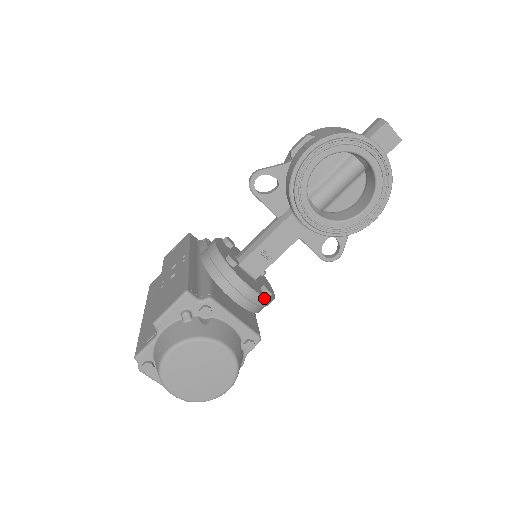
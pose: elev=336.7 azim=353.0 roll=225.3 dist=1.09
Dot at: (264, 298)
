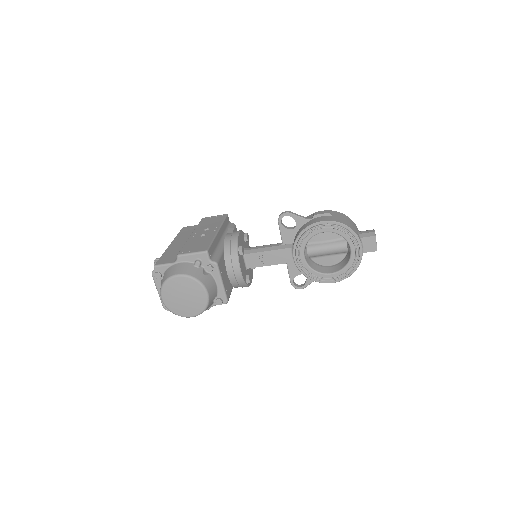
Dot at: (244, 282)
